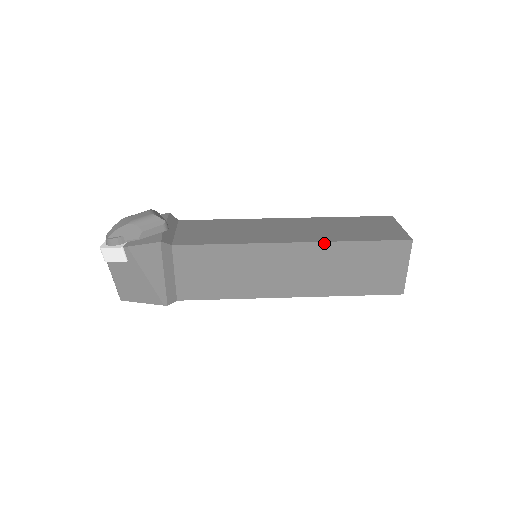
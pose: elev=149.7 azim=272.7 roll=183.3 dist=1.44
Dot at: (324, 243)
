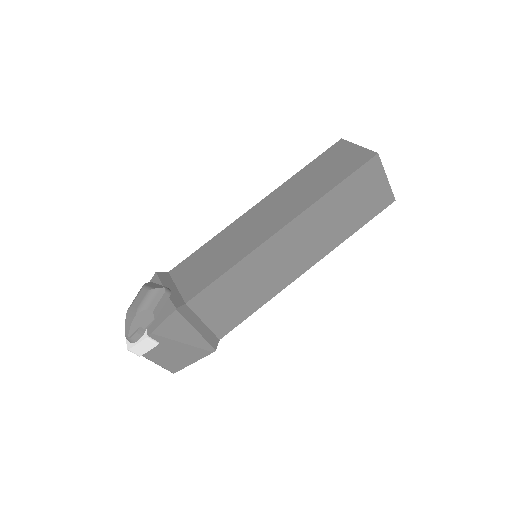
Dot at: (308, 209)
